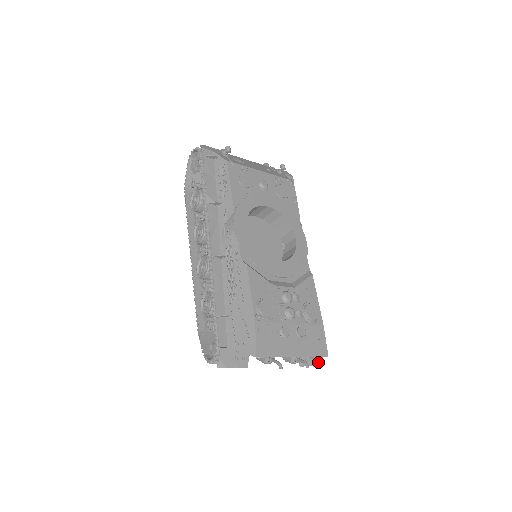
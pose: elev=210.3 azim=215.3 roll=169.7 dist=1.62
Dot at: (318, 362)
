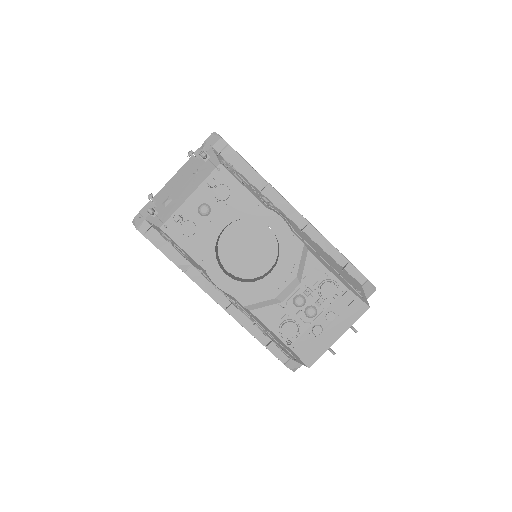
Dot at: (370, 291)
